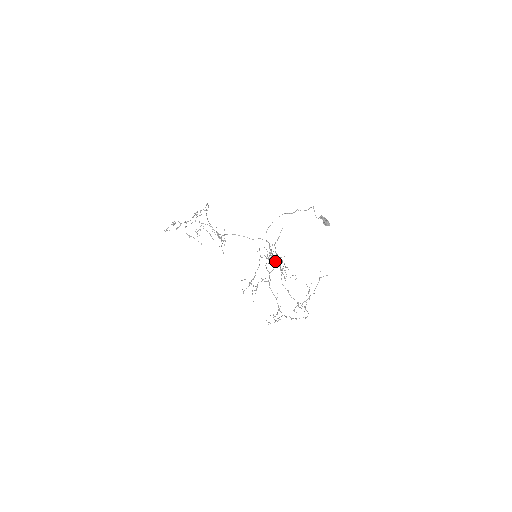
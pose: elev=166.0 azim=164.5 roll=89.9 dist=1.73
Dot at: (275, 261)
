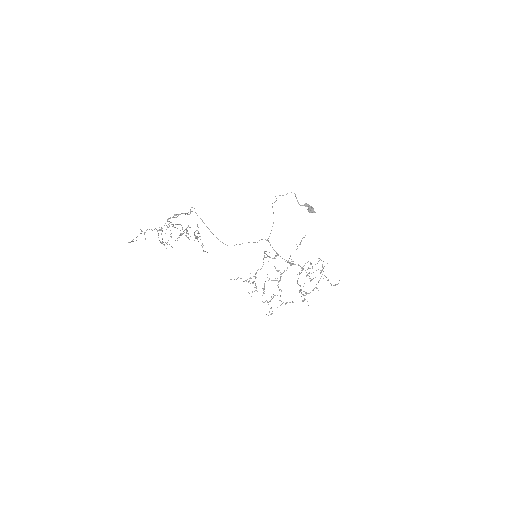
Dot at: occluded
